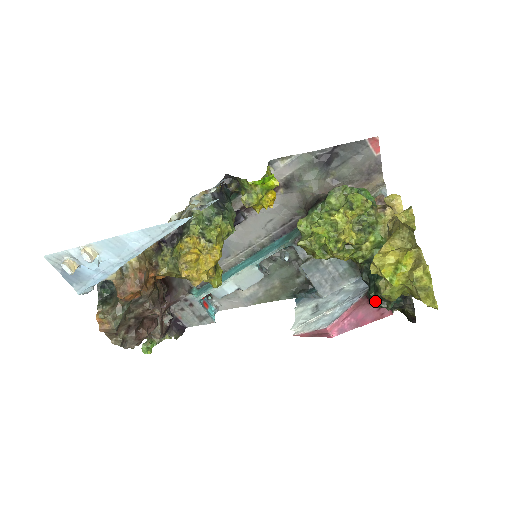
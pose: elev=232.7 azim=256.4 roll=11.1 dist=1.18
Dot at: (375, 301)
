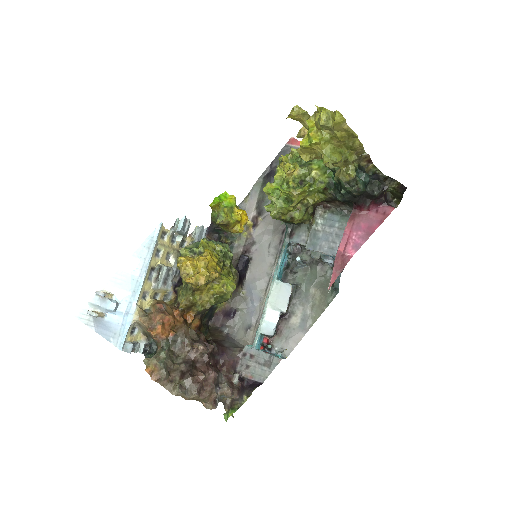
Dot at: (350, 194)
